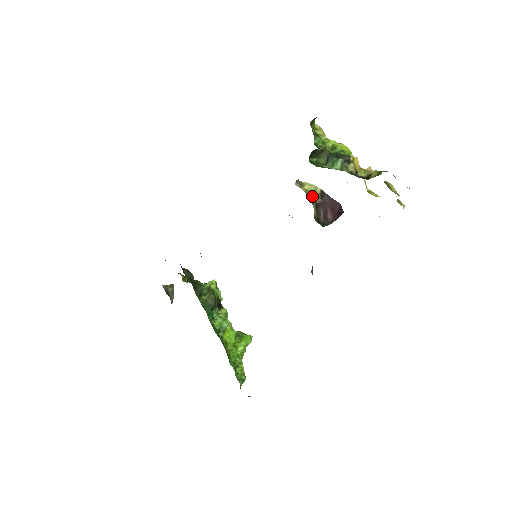
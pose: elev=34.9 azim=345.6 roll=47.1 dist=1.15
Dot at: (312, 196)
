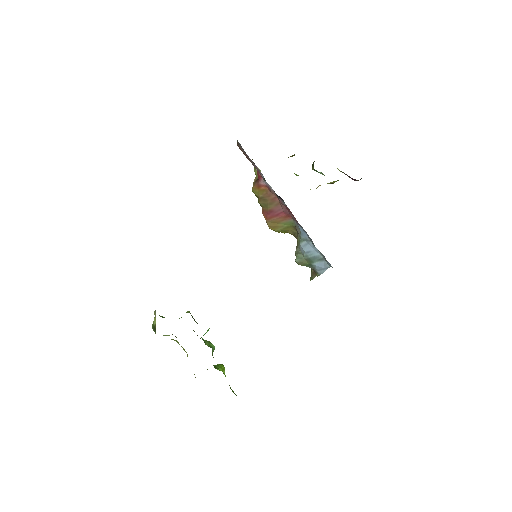
Dot at: occluded
